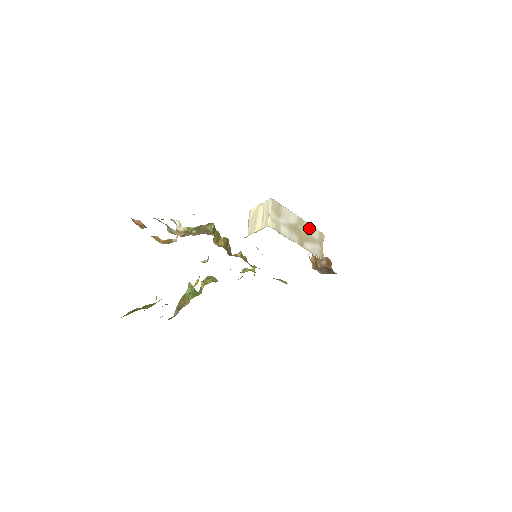
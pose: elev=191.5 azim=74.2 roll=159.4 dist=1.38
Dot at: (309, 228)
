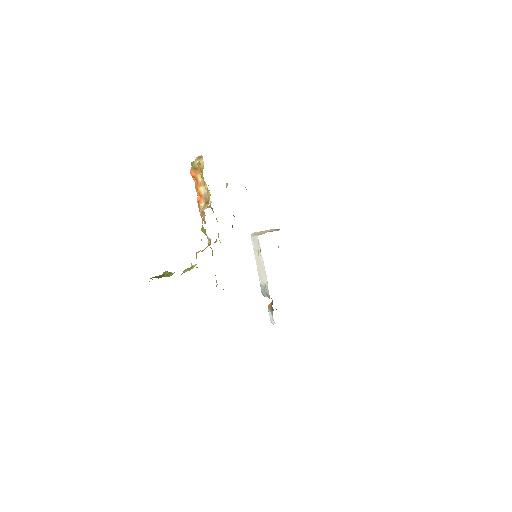
Dot at: occluded
